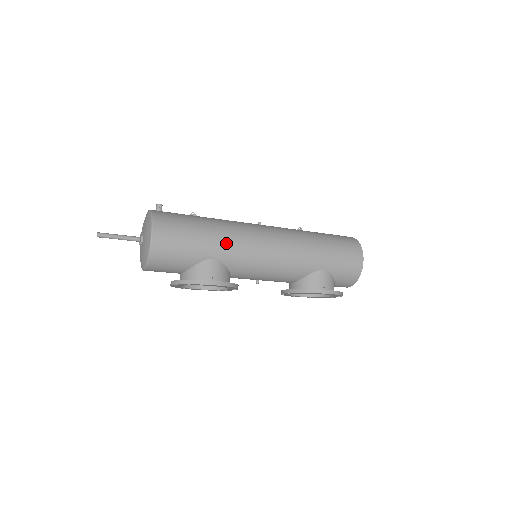
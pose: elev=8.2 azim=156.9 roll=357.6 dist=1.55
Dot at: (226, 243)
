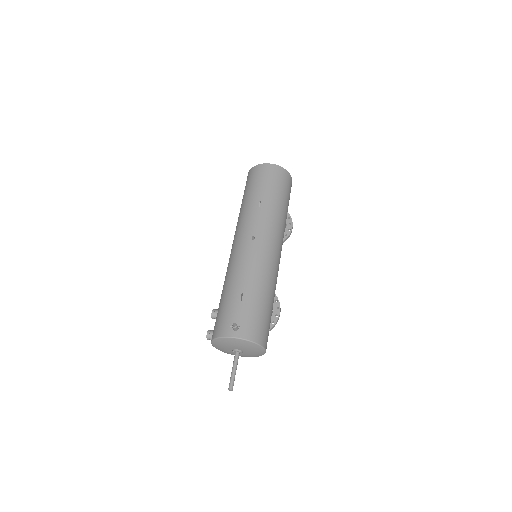
Dot at: occluded
